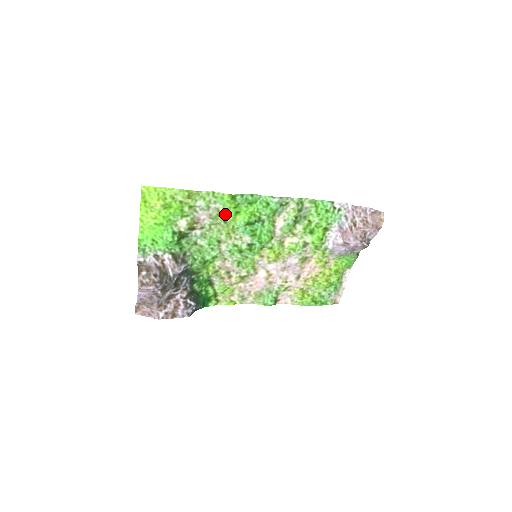
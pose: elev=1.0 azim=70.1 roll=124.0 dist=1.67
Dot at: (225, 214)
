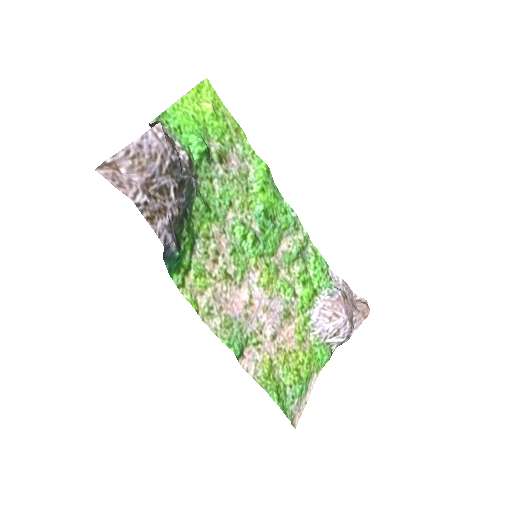
Dot at: (251, 182)
